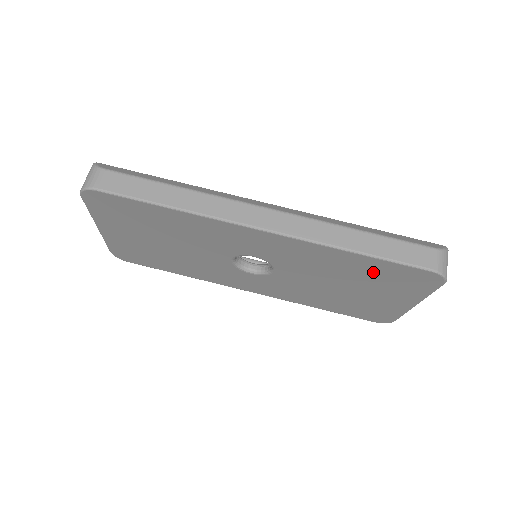
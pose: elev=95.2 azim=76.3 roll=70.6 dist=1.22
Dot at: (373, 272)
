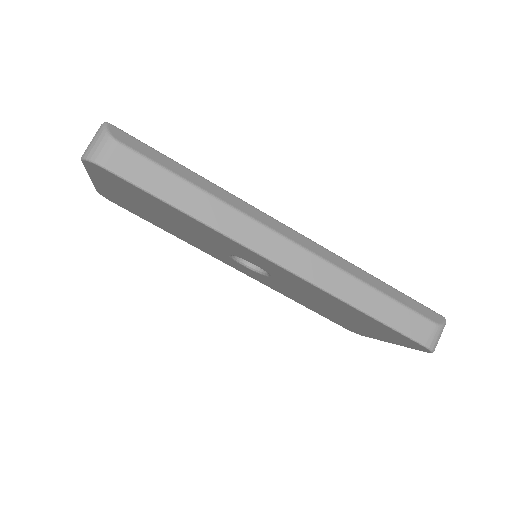
Dot at: (368, 321)
